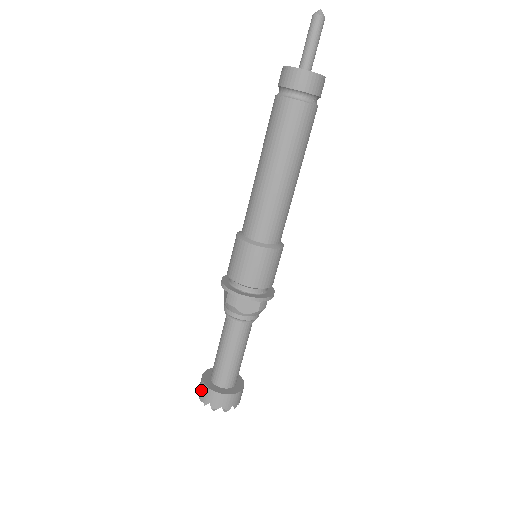
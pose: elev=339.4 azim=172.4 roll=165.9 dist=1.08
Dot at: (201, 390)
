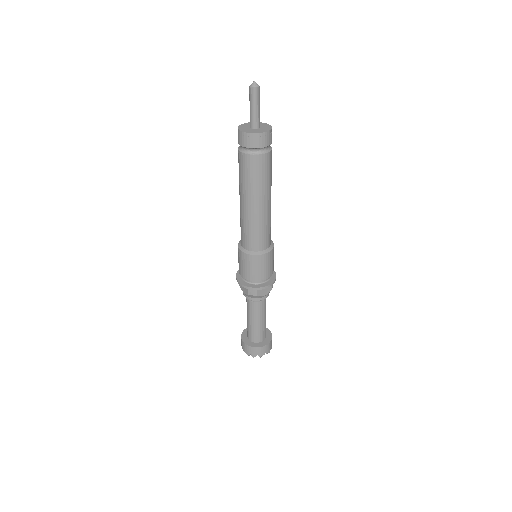
Dot at: (247, 350)
